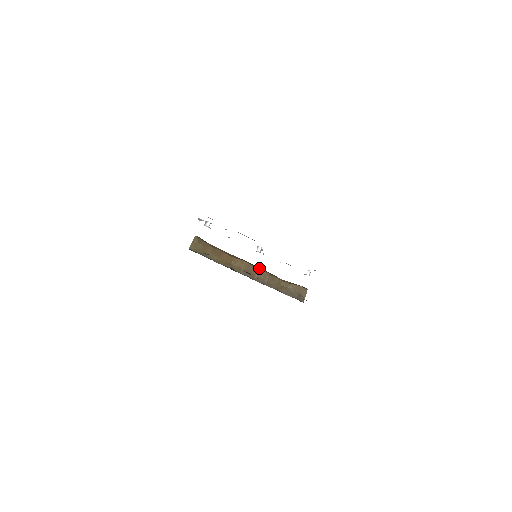
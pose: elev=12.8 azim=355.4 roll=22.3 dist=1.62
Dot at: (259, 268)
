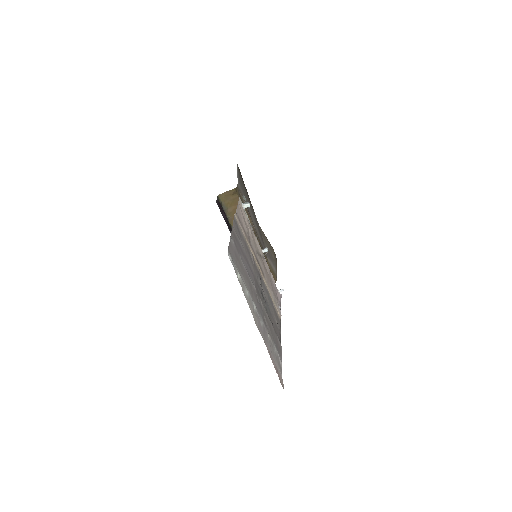
Dot at: occluded
